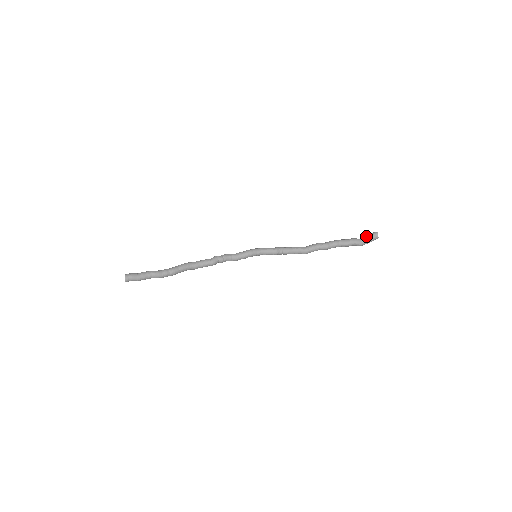
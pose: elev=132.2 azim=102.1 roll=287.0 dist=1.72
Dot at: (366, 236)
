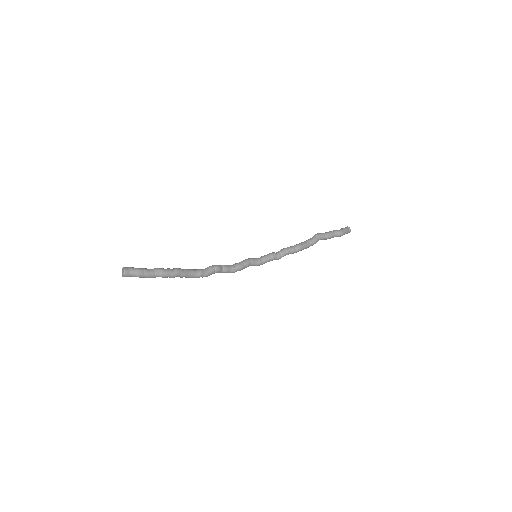
Dot at: occluded
